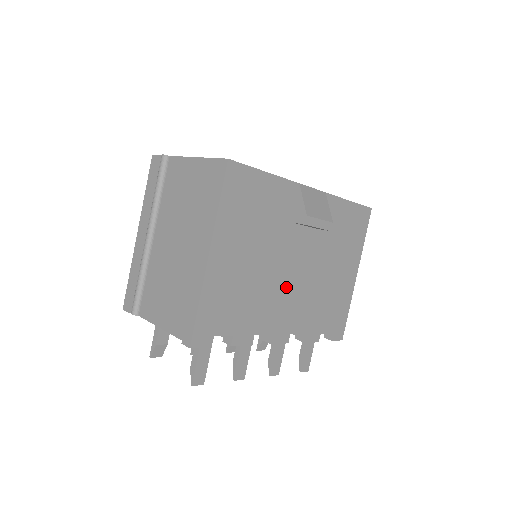
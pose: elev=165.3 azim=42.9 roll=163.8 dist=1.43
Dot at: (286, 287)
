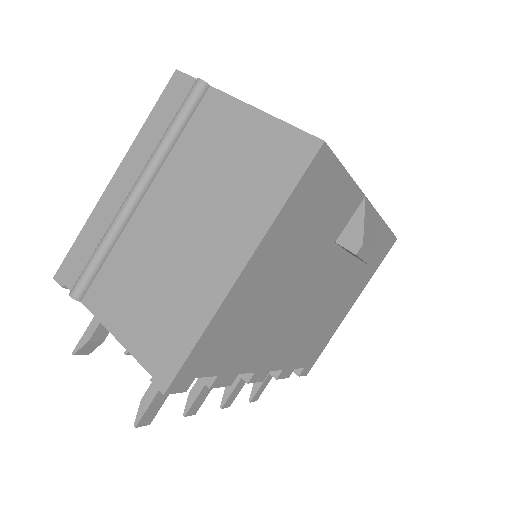
Dot at: (293, 318)
